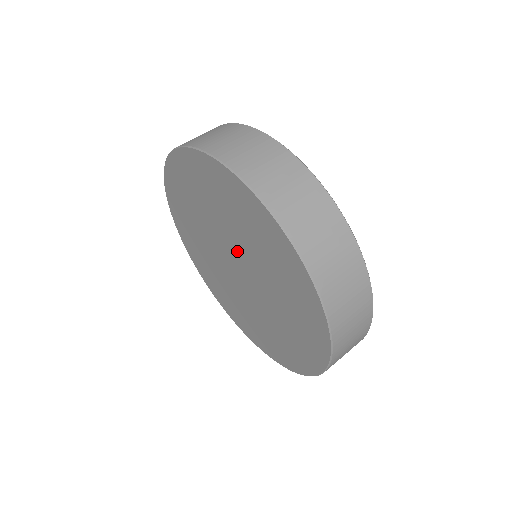
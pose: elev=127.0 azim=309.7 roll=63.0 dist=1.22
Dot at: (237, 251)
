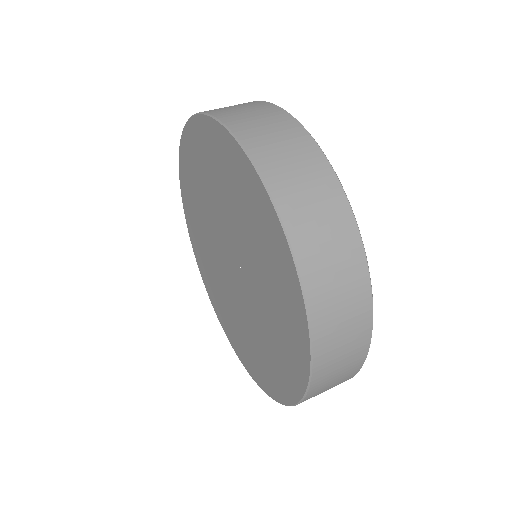
Dot at: (231, 240)
